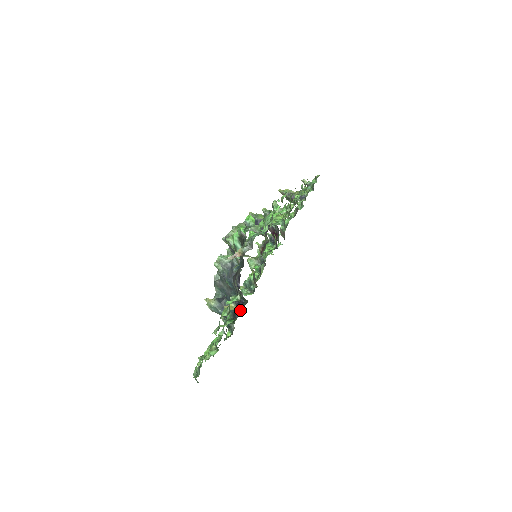
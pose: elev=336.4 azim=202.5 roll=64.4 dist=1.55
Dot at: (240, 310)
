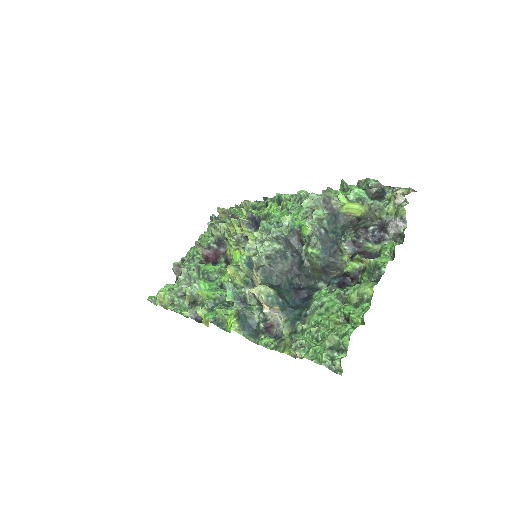
Dot at: (305, 296)
